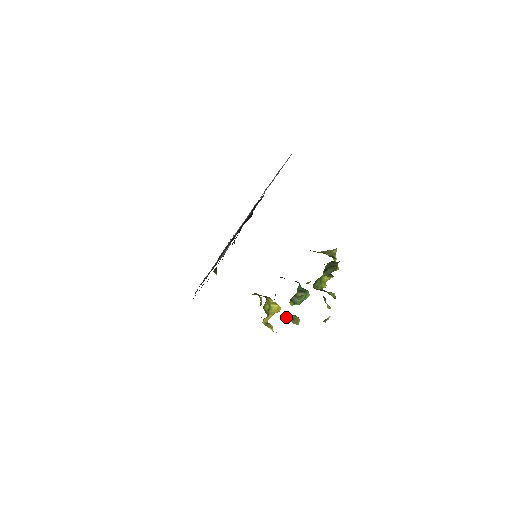
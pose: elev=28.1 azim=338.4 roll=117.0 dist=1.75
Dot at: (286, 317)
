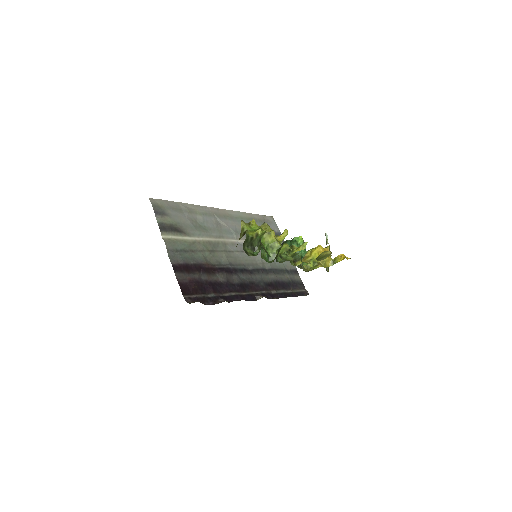
Dot at: occluded
